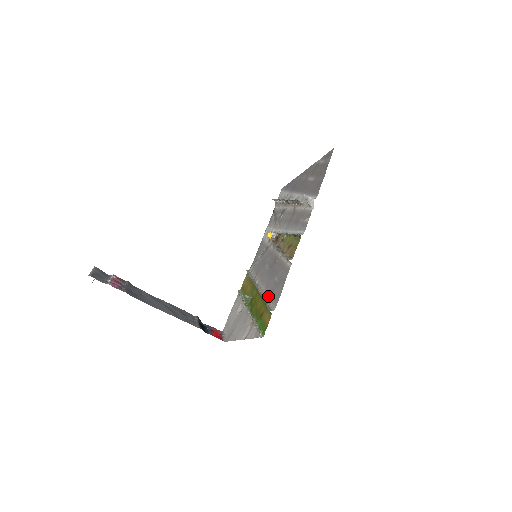
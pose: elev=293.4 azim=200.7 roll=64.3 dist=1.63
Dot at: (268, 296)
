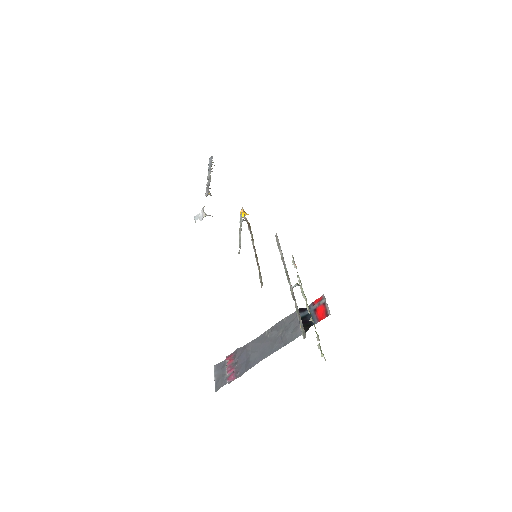
Dot at: occluded
